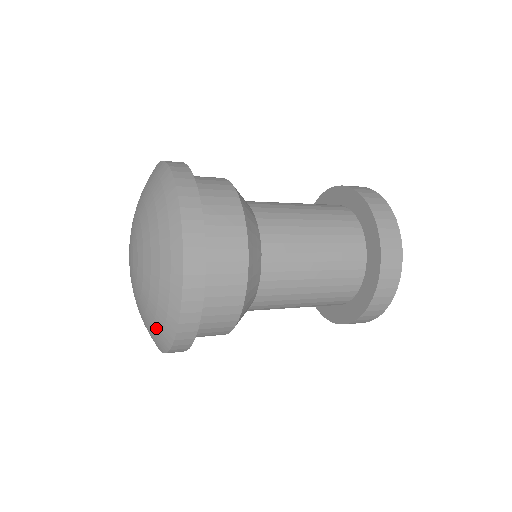
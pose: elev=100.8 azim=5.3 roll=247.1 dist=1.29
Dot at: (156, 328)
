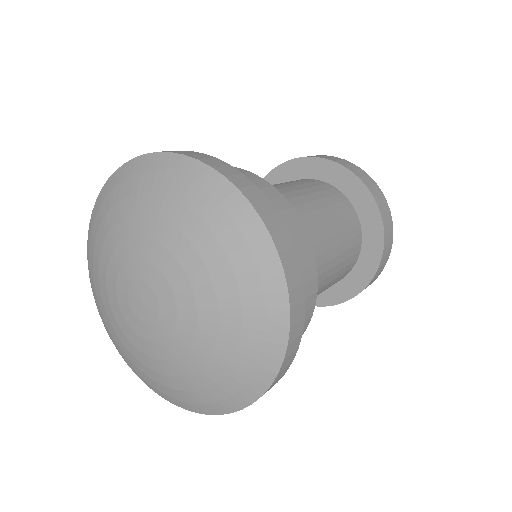
Dot at: (250, 303)
